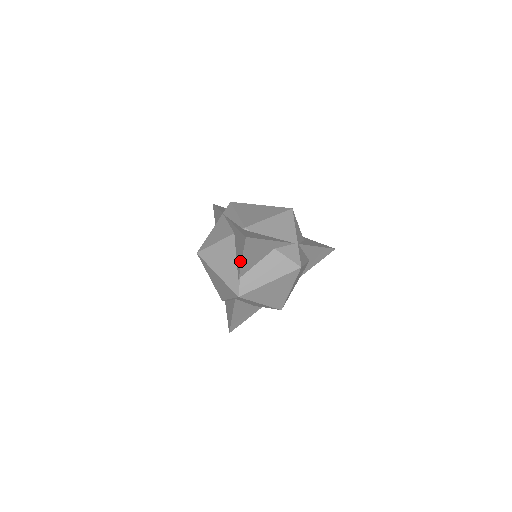
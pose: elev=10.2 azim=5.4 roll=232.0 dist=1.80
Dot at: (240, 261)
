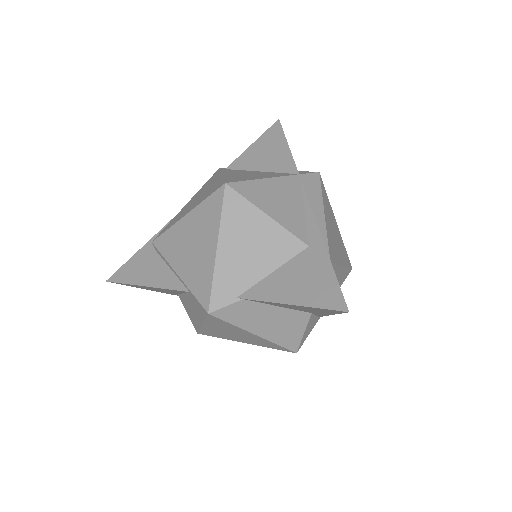
Dot at: (280, 297)
